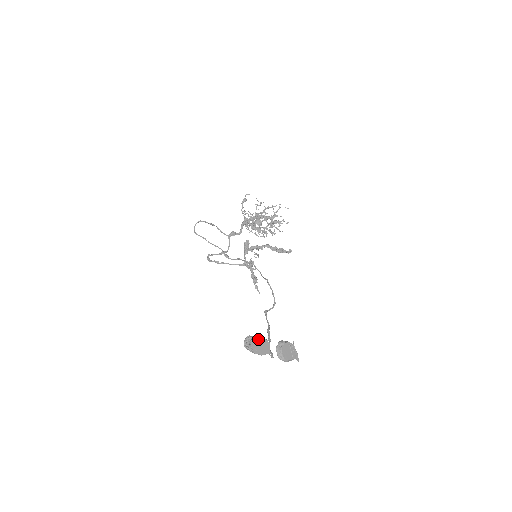
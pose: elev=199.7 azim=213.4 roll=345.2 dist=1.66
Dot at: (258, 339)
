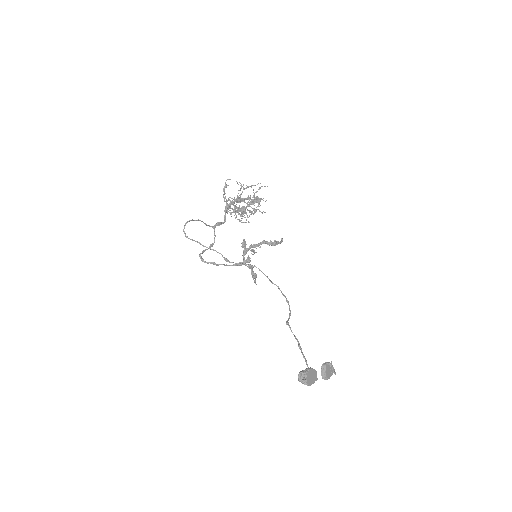
Dot at: (310, 373)
